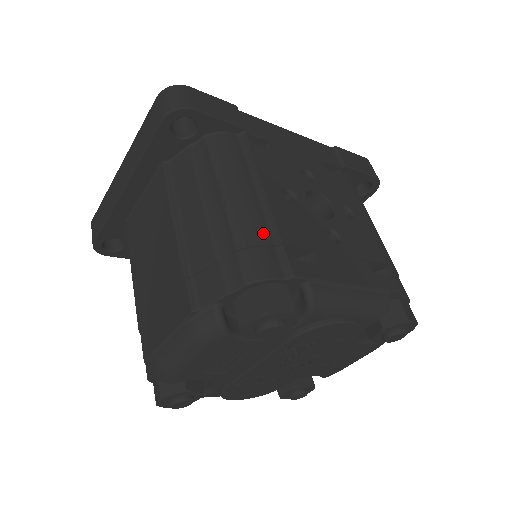
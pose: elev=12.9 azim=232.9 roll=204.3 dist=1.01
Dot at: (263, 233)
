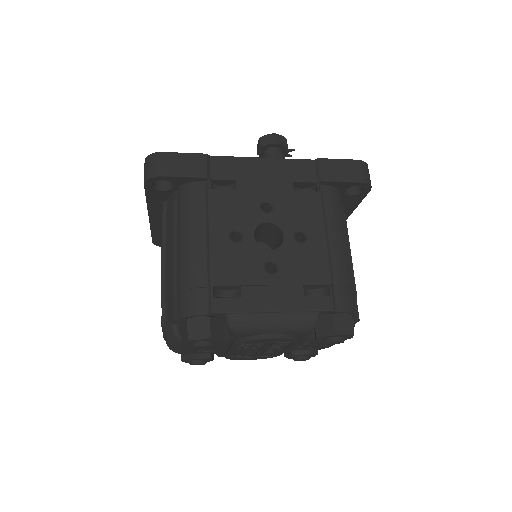
Dot at: (199, 277)
